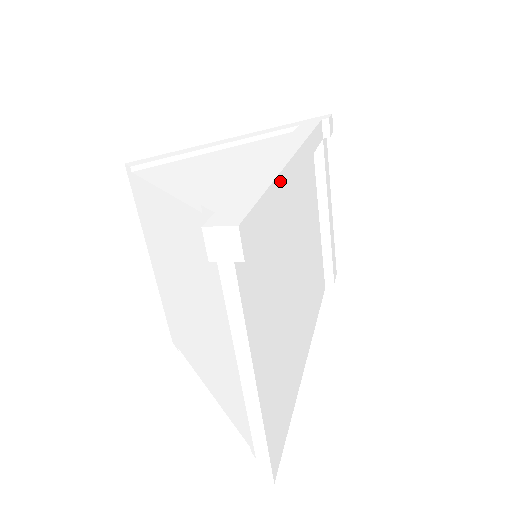
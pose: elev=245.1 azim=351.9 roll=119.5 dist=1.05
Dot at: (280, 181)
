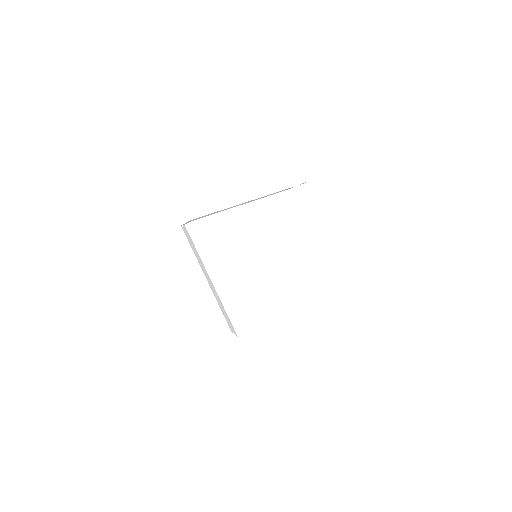
Dot at: (228, 197)
